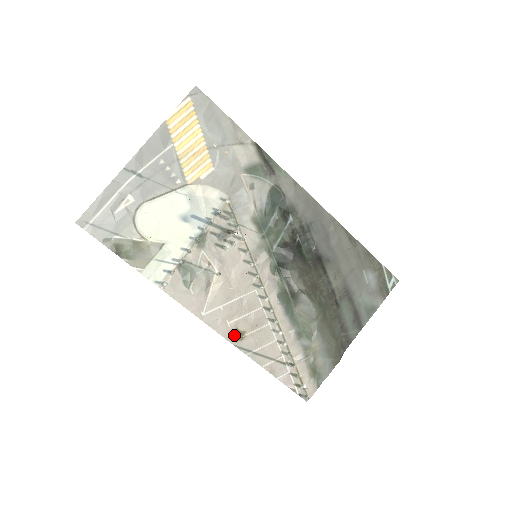
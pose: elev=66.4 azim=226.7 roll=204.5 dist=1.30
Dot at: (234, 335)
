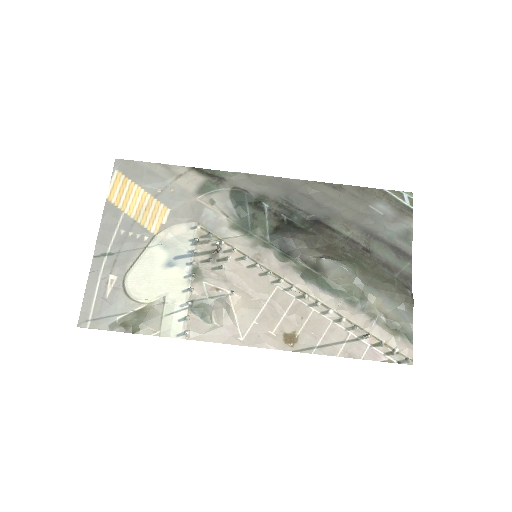
Dot at: (286, 341)
